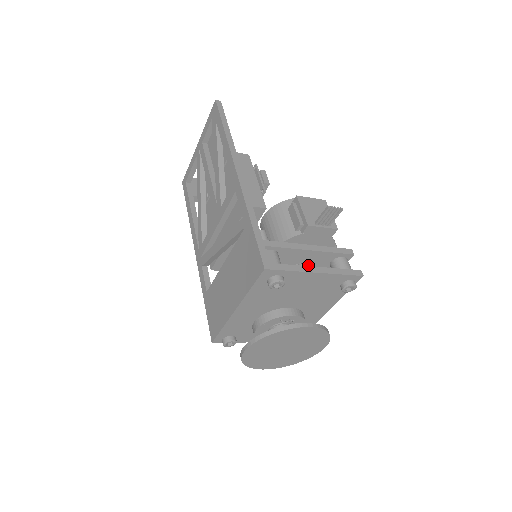
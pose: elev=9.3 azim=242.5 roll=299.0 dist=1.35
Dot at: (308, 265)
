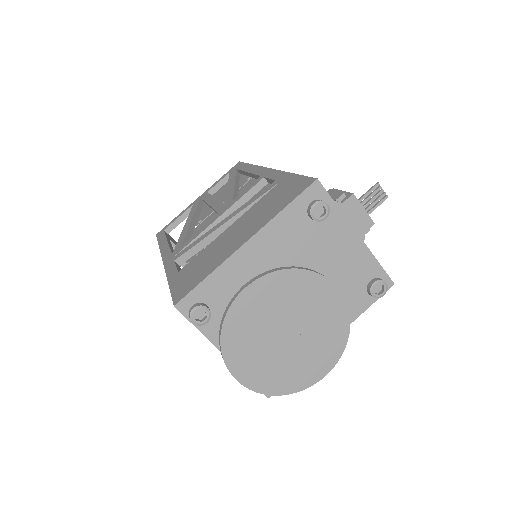
Dot at: occluded
